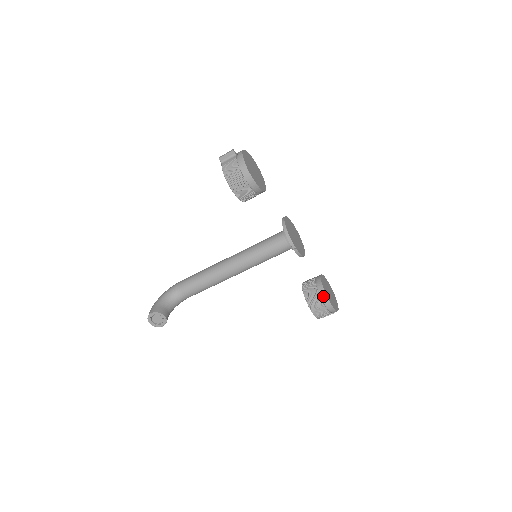
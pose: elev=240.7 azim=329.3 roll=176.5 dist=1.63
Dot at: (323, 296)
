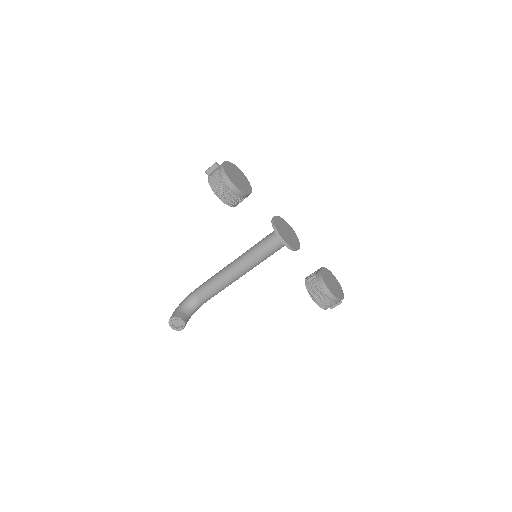
Dot at: (323, 286)
